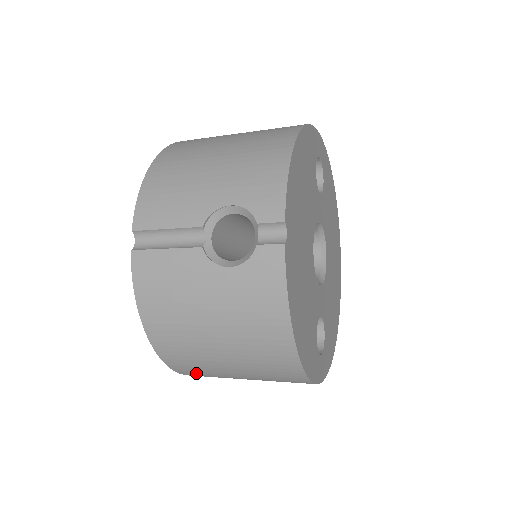
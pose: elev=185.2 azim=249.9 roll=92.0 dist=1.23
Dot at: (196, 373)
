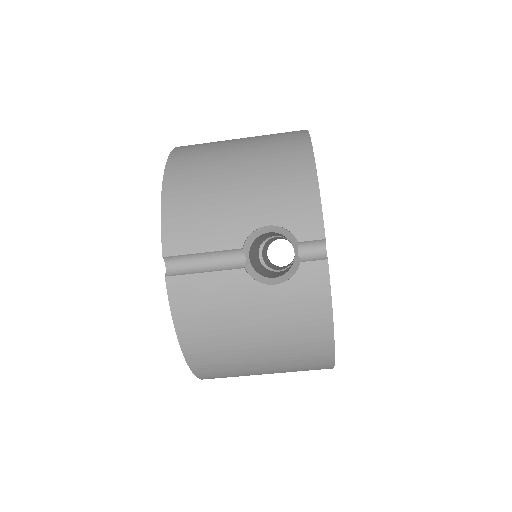
Dot at: (221, 377)
